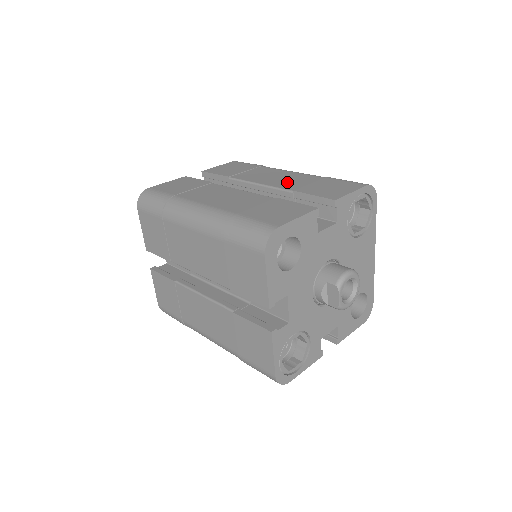
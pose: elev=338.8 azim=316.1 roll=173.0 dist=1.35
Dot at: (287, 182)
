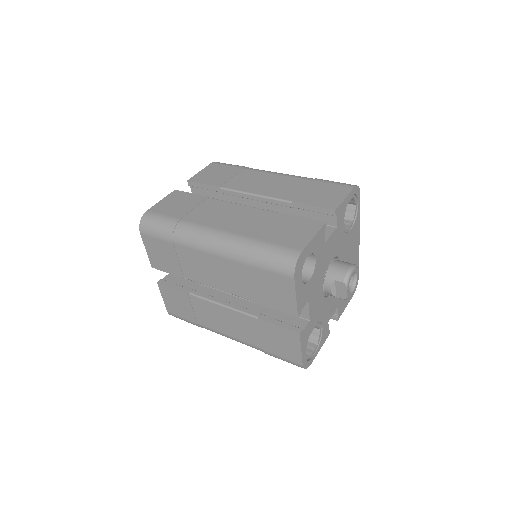
Dot at: (280, 190)
